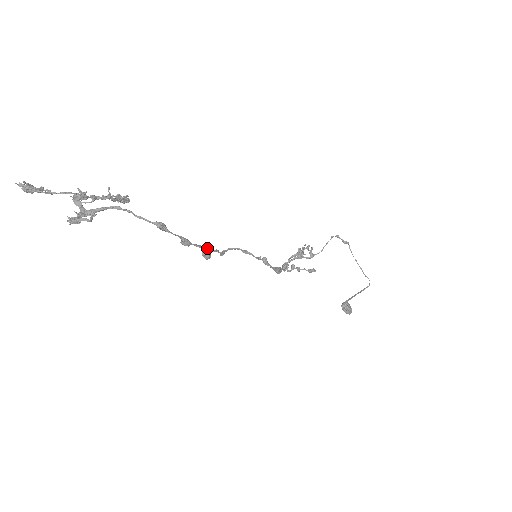
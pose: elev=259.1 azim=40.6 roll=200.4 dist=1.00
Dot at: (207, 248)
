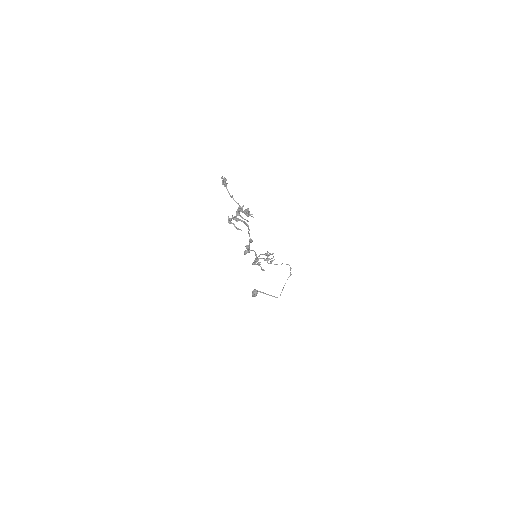
Dot at: occluded
